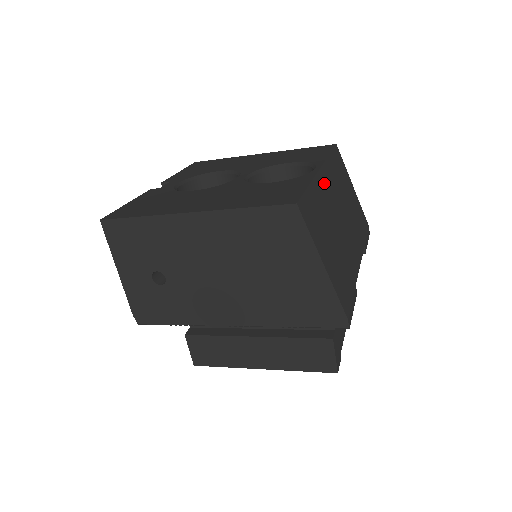
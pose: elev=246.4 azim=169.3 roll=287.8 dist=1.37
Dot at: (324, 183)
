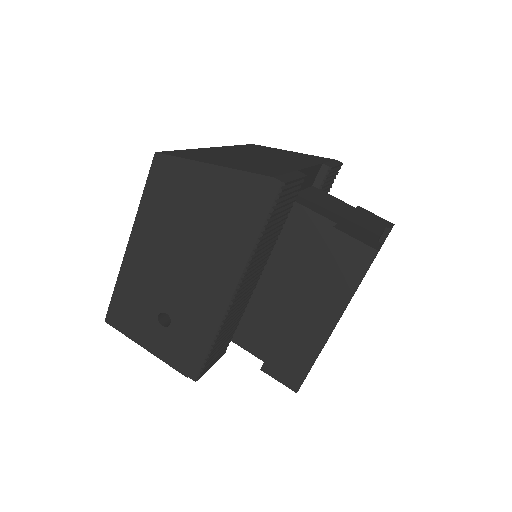
Dot at: (220, 150)
